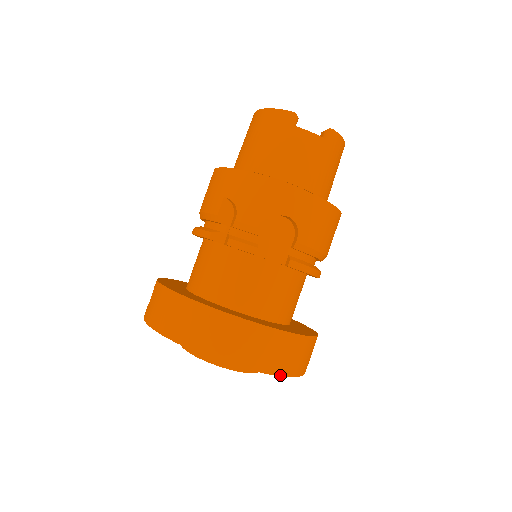
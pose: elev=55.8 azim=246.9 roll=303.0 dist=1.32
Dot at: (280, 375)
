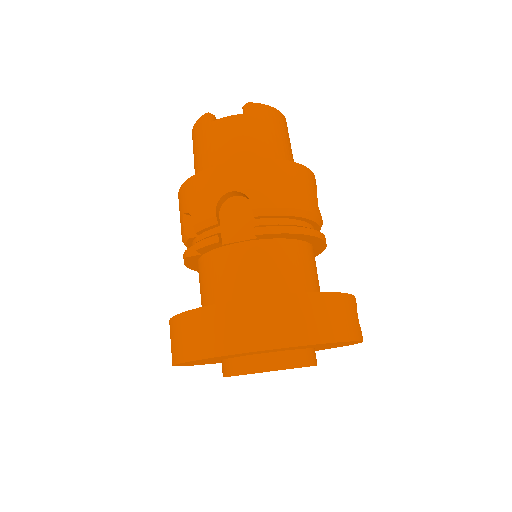
Dot at: (298, 345)
